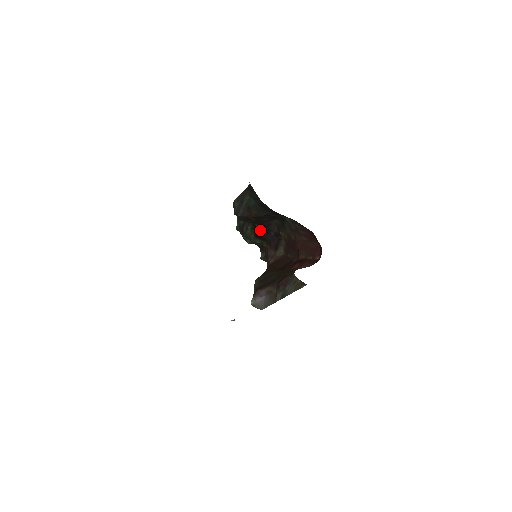
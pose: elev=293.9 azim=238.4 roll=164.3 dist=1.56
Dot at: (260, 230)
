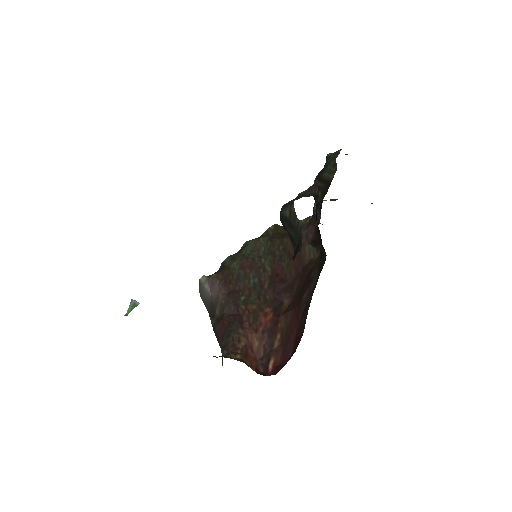
Dot at: occluded
